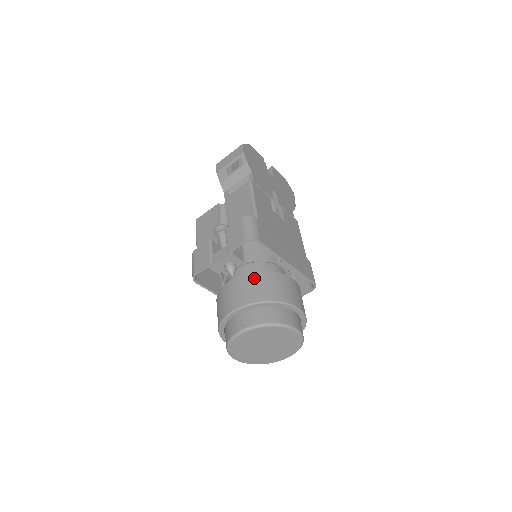
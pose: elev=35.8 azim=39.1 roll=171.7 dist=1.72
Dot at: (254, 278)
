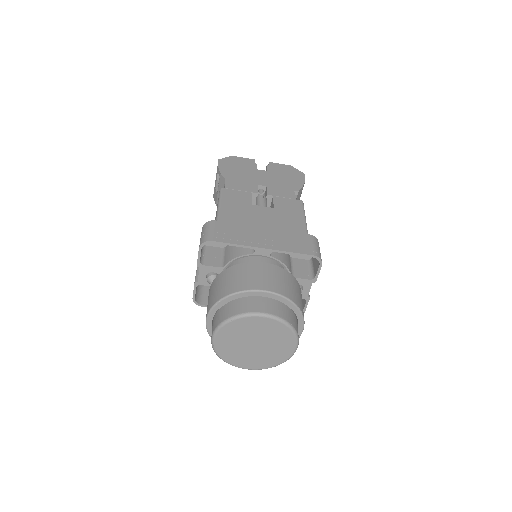
Dot at: (219, 279)
